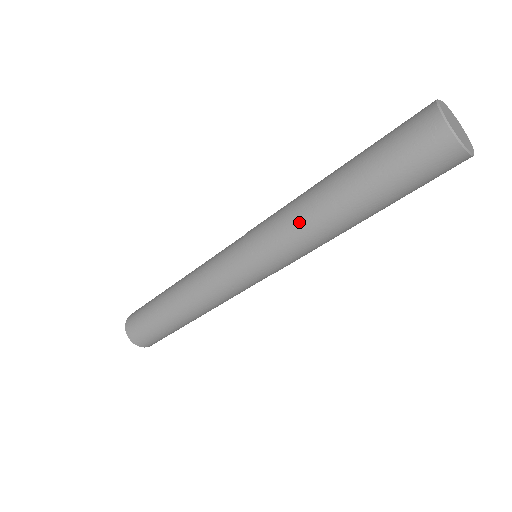
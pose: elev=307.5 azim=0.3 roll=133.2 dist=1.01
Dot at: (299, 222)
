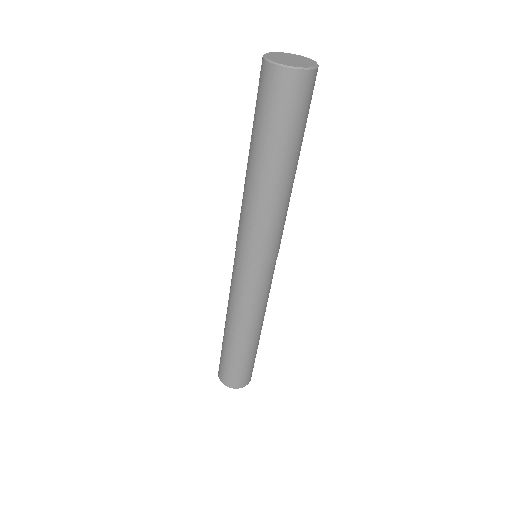
Dot at: (250, 206)
